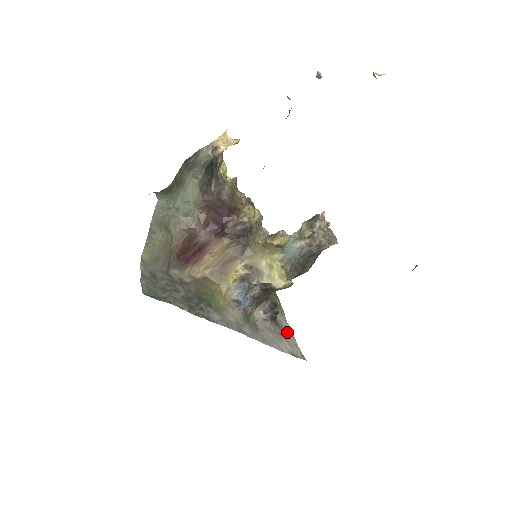
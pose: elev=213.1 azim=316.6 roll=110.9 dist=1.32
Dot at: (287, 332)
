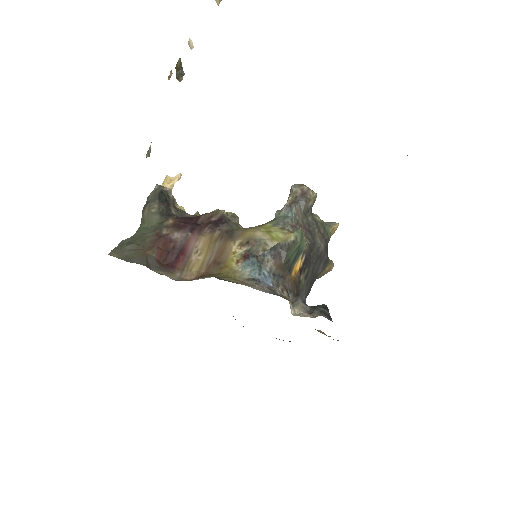
Dot at: occluded
